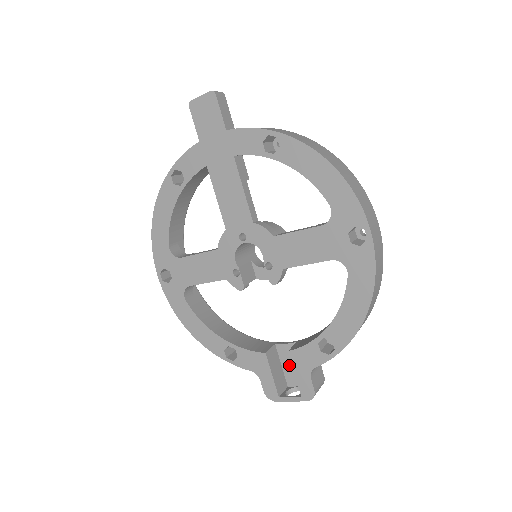
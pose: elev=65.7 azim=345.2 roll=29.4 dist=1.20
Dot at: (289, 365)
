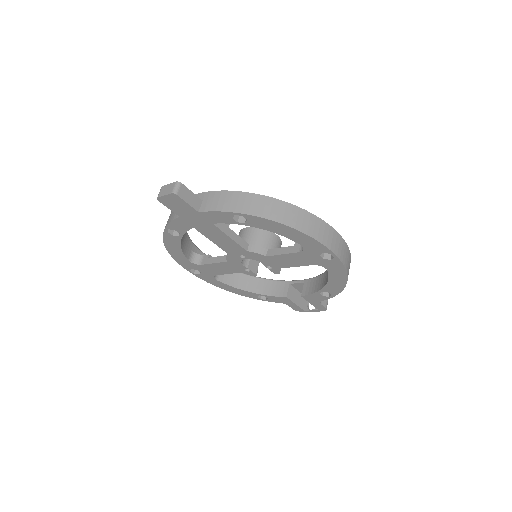
Dot at: occluded
